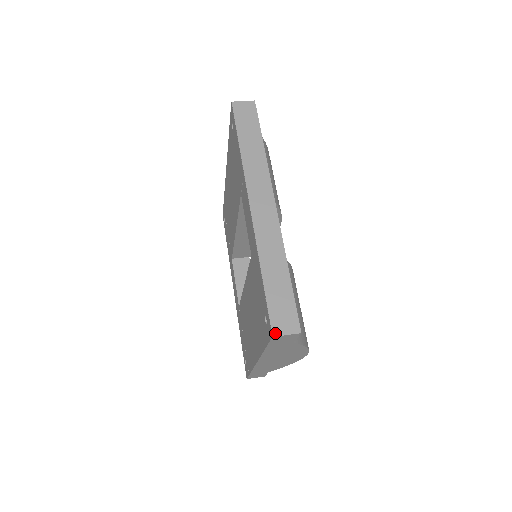
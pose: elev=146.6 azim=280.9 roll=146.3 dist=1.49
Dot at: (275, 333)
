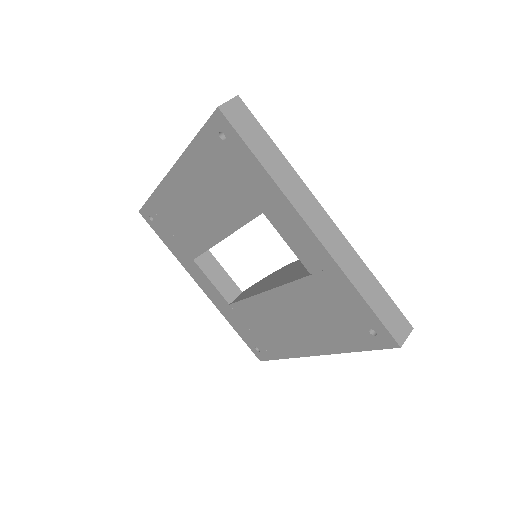
Dot at: (400, 343)
